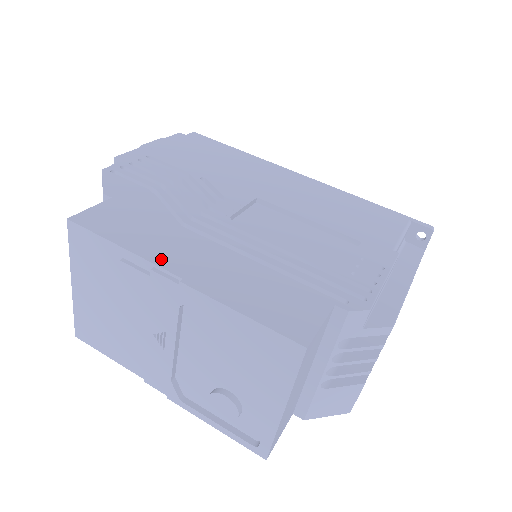
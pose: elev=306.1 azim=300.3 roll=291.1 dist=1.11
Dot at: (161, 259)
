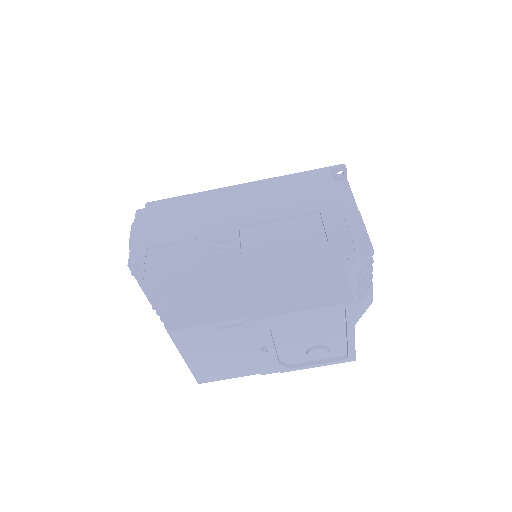
Dot at: (241, 312)
